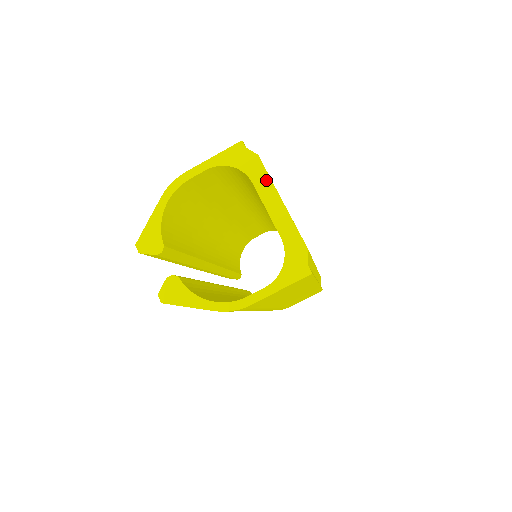
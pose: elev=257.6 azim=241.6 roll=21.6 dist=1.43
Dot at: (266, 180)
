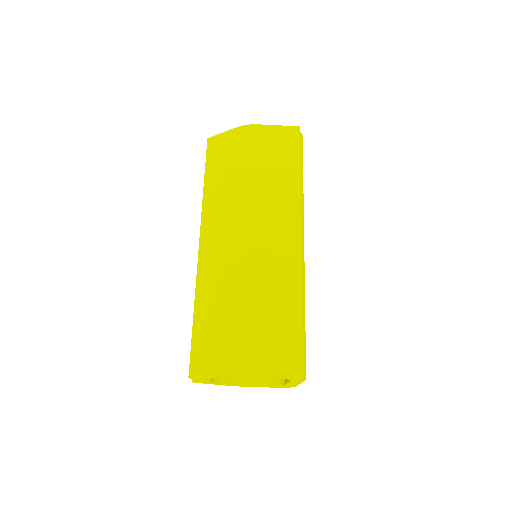
Dot at: occluded
